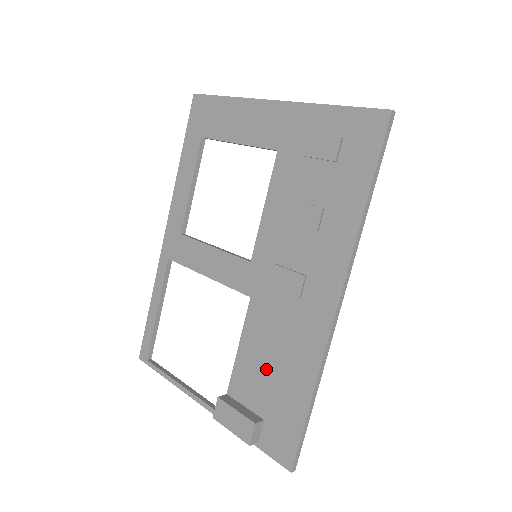
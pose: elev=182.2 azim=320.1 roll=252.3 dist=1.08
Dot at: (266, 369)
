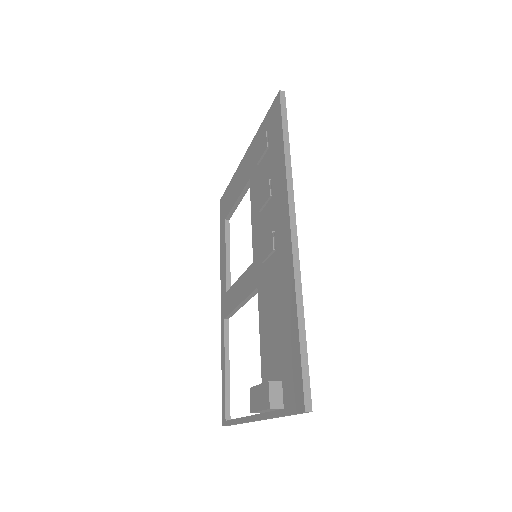
Dot at: (274, 332)
